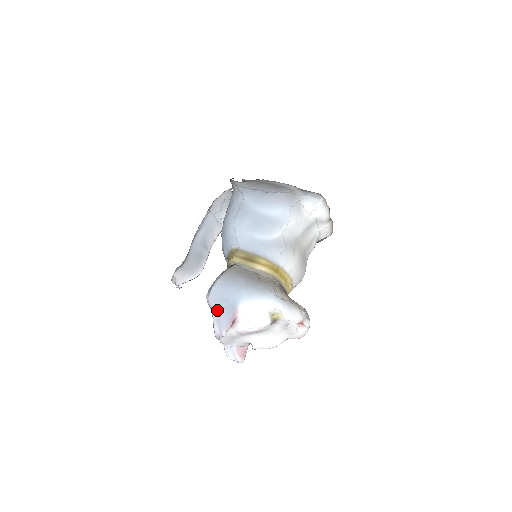
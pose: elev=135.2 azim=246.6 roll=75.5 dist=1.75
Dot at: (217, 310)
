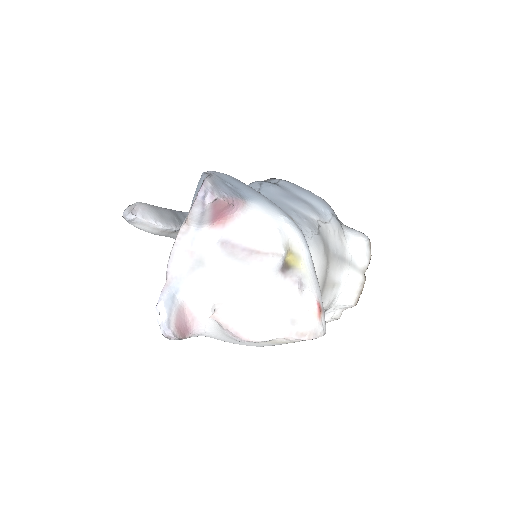
Dot at: (217, 178)
